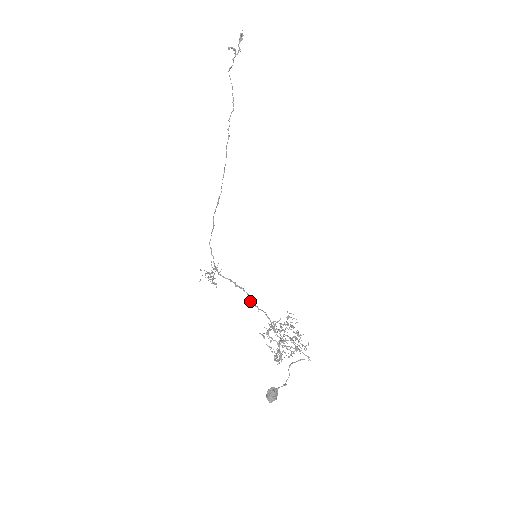
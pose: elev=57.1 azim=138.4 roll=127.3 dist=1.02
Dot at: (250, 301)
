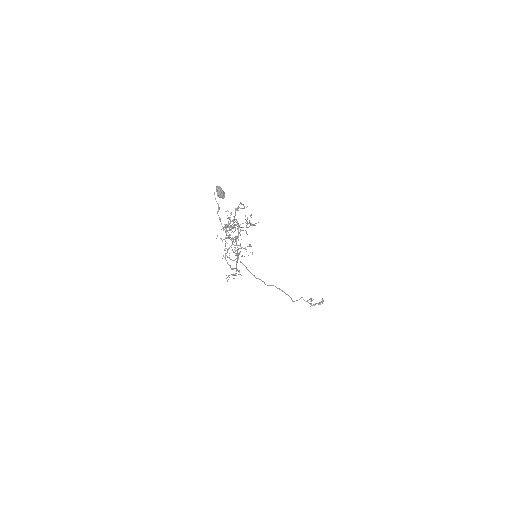
Dot at: (236, 236)
